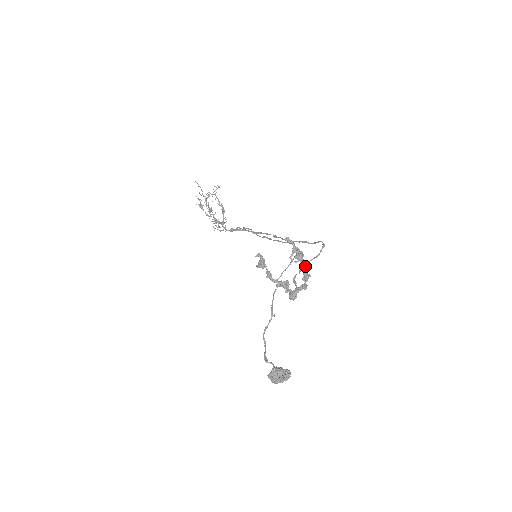
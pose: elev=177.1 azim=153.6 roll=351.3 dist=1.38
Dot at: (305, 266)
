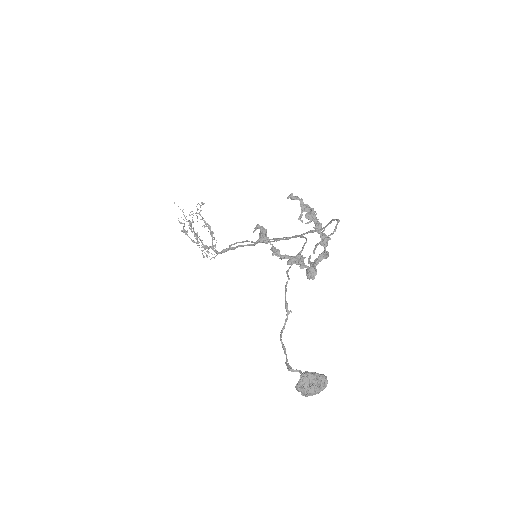
Dot at: (321, 227)
